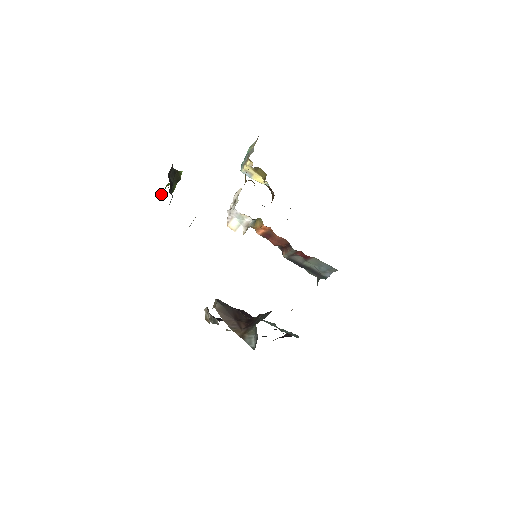
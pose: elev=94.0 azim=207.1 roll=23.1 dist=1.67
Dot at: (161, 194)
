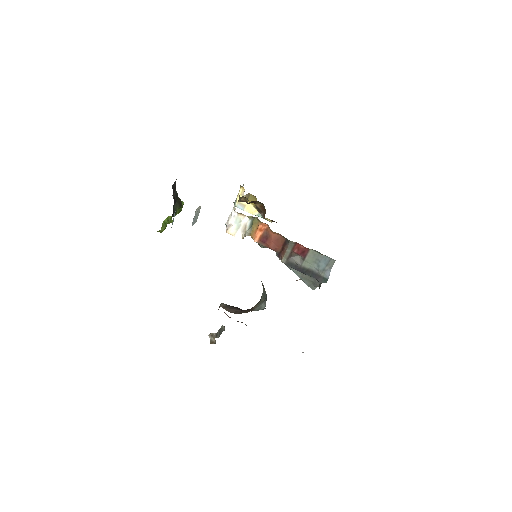
Dot at: (164, 226)
